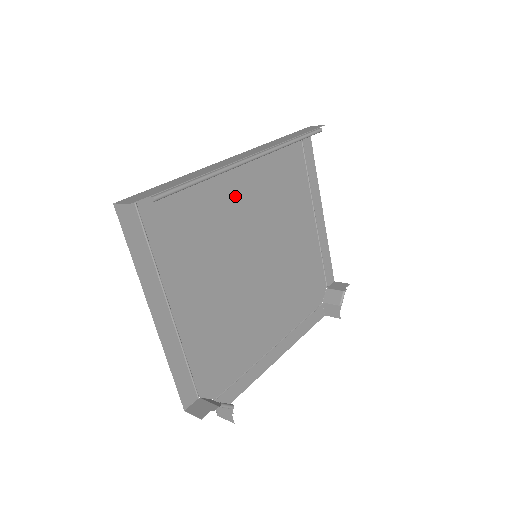
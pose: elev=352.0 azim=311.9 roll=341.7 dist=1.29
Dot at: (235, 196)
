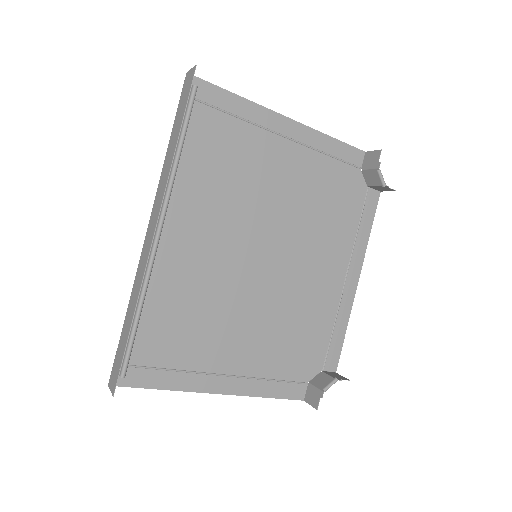
Dot at: (186, 247)
